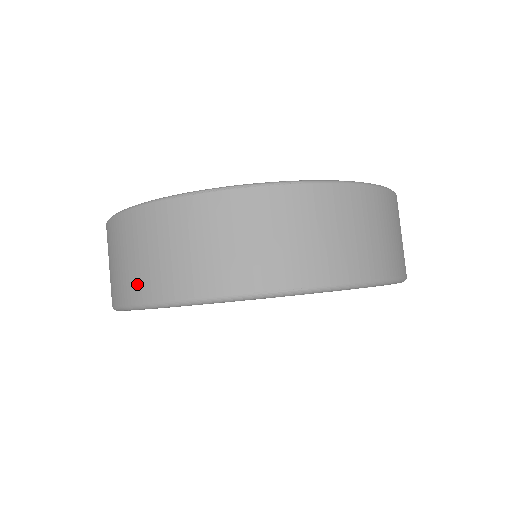
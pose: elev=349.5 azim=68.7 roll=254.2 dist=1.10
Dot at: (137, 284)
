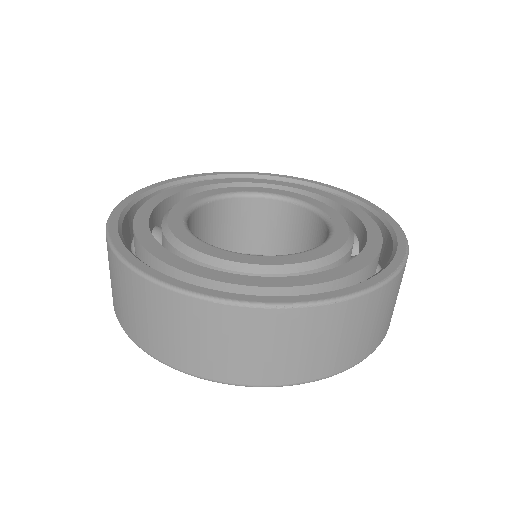
Dot at: (163, 349)
